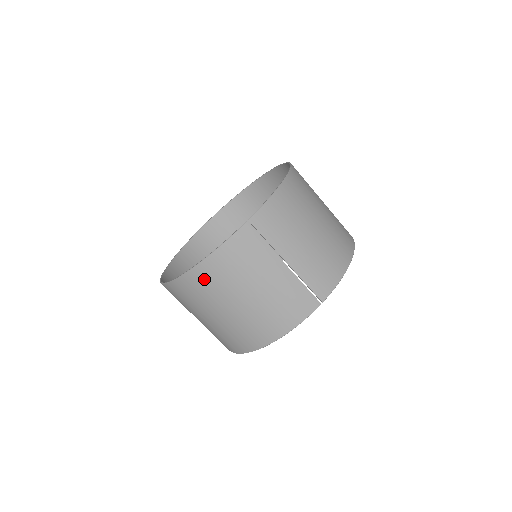
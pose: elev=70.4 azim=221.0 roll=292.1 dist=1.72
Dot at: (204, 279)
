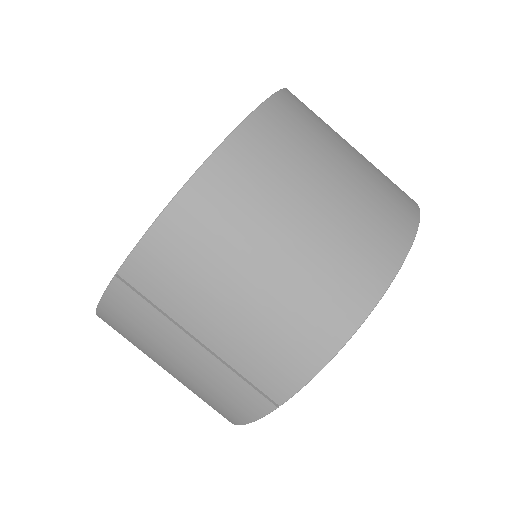
Dot at: occluded
